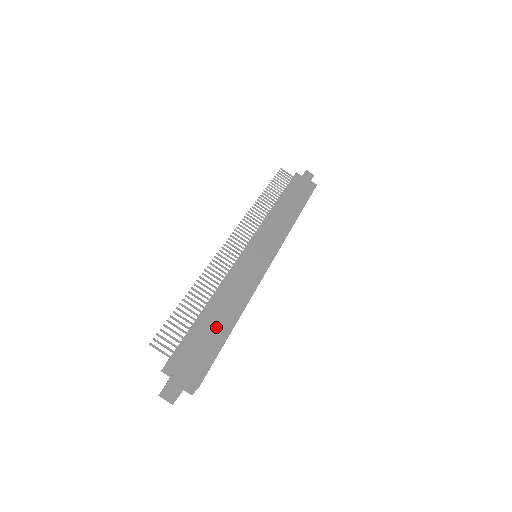
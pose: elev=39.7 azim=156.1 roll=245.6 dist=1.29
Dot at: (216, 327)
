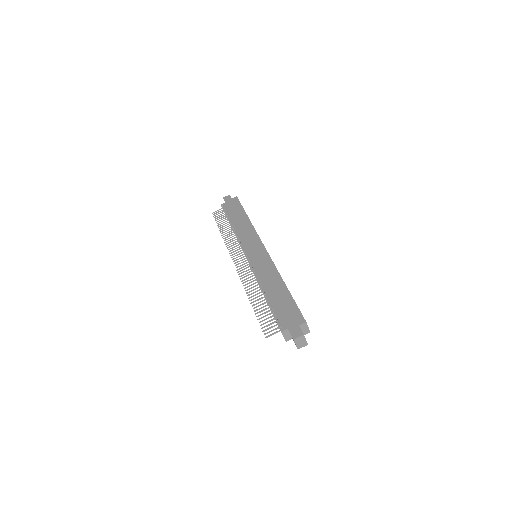
Dot at: (281, 298)
